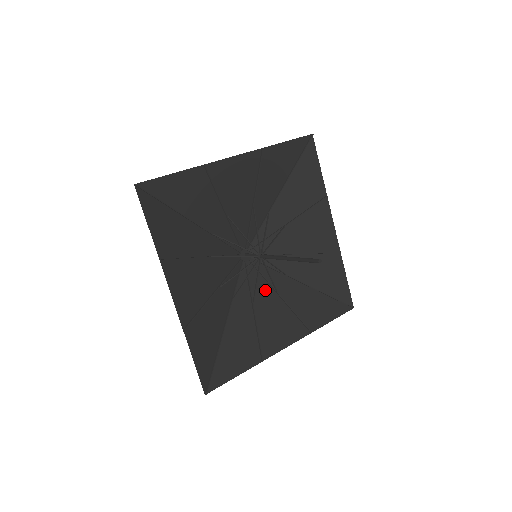
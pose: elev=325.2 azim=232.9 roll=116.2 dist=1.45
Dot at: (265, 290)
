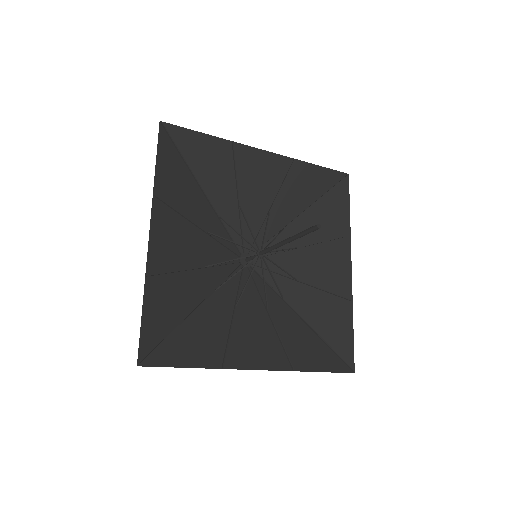
Dot at: (255, 302)
